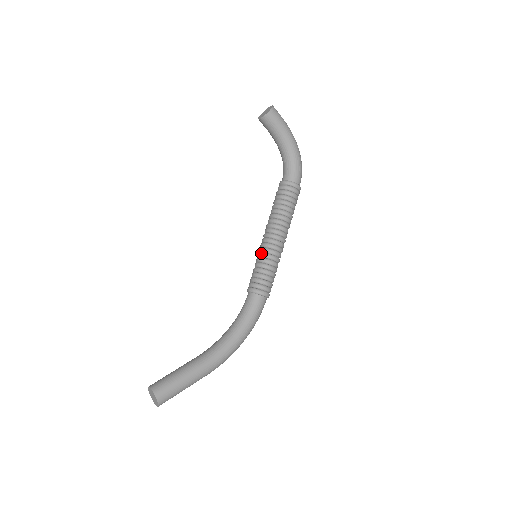
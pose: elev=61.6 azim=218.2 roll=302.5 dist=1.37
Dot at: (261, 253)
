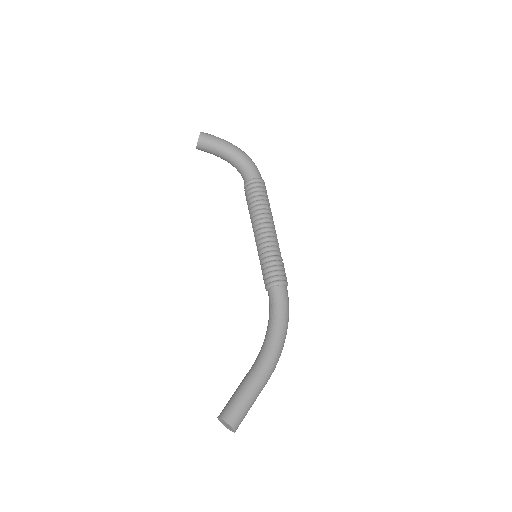
Dot at: (259, 251)
